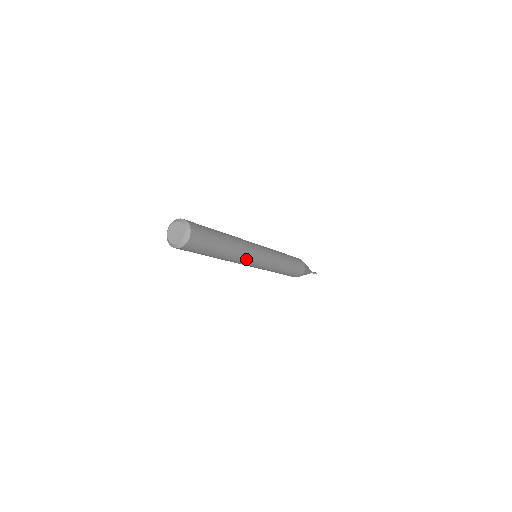
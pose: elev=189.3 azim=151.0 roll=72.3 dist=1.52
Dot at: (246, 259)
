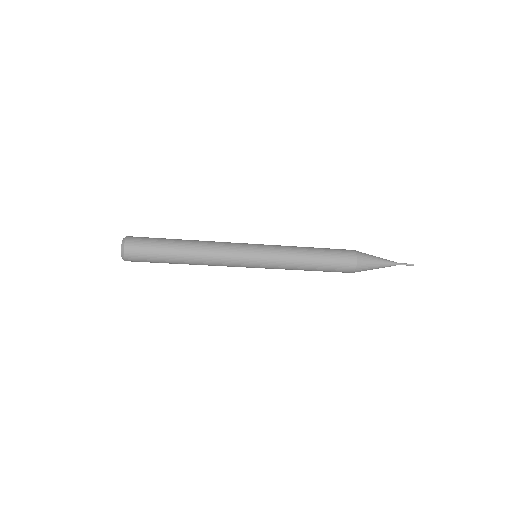
Dot at: (222, 265)
